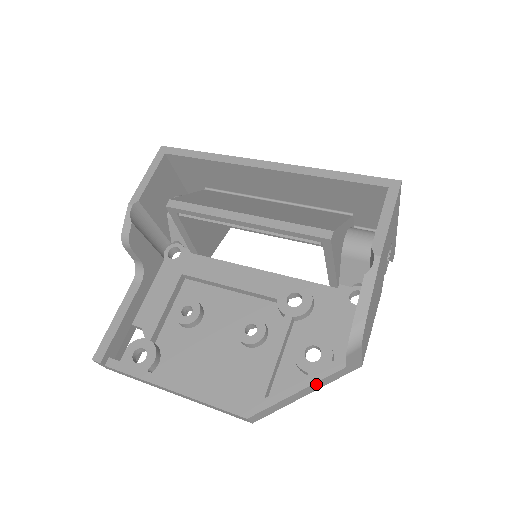
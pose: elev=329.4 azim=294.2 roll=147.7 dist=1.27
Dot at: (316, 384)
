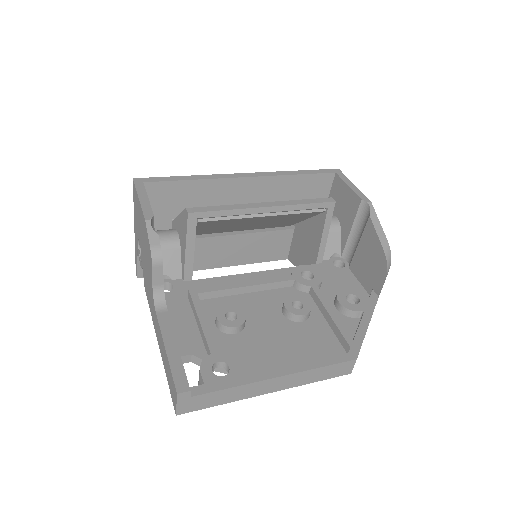
Dot at: occluded
